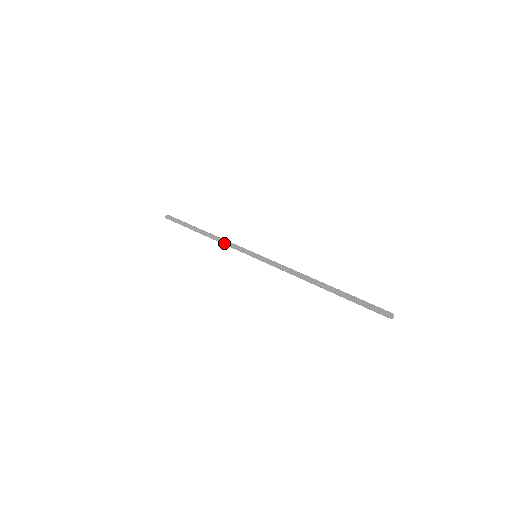
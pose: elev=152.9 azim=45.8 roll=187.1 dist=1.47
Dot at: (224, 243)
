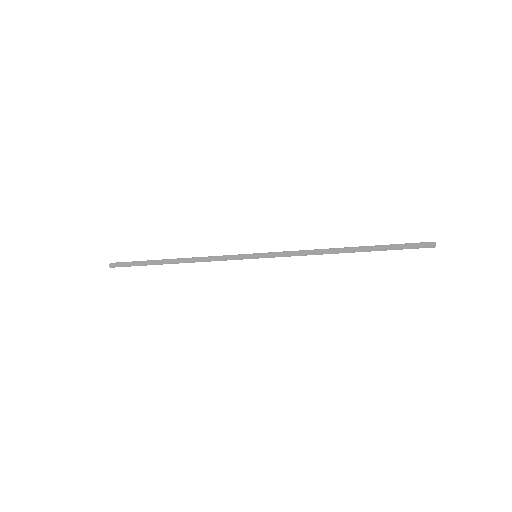
Dot at: (209, 260)
